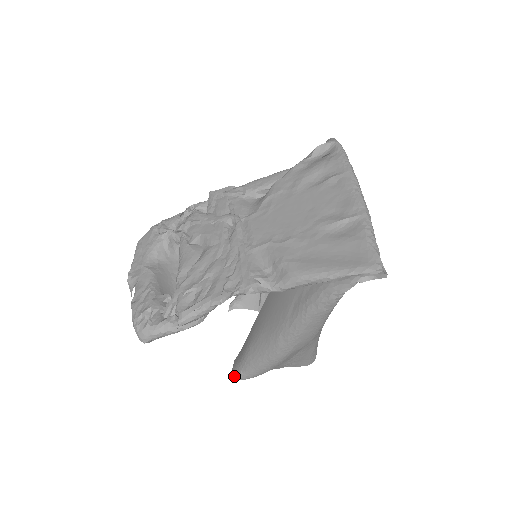
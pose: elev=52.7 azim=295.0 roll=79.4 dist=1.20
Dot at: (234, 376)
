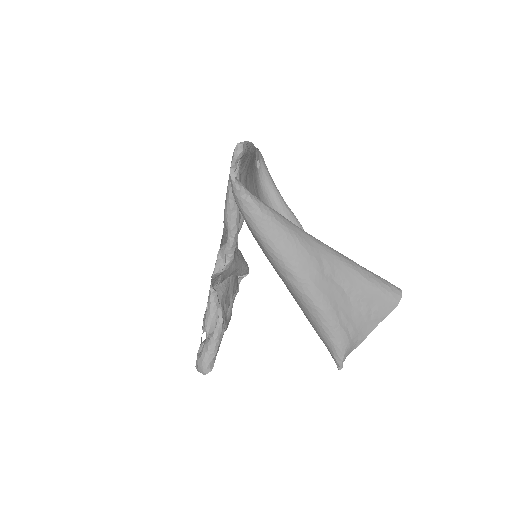
Dot at: occluded
